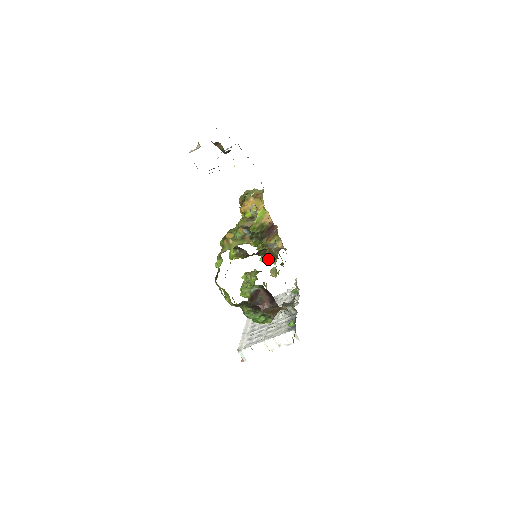
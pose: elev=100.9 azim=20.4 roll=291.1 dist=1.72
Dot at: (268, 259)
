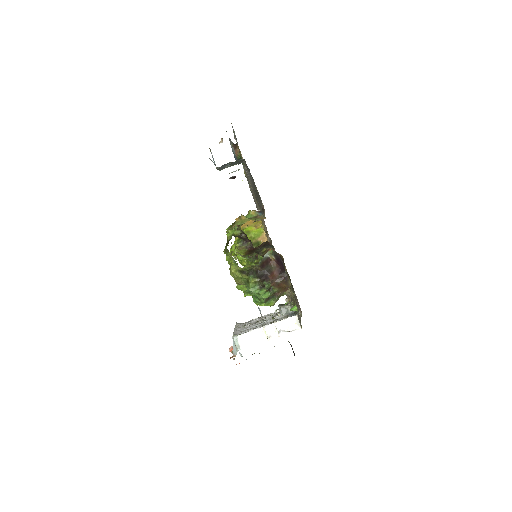
Dot at: occluded
